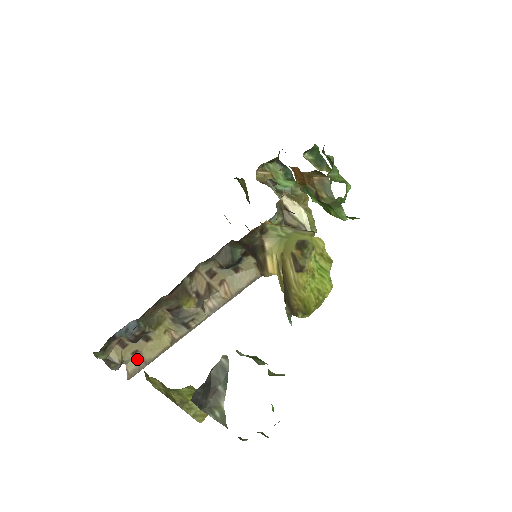
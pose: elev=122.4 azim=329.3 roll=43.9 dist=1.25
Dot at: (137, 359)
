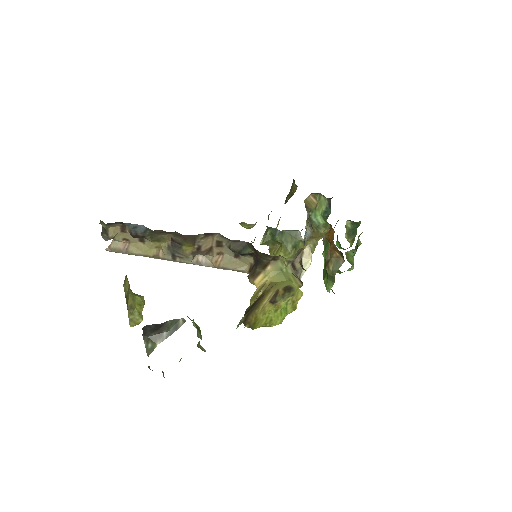
Dot at: (123, 244)
